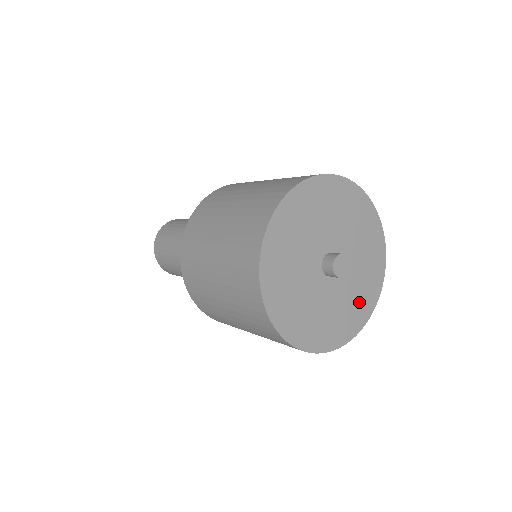
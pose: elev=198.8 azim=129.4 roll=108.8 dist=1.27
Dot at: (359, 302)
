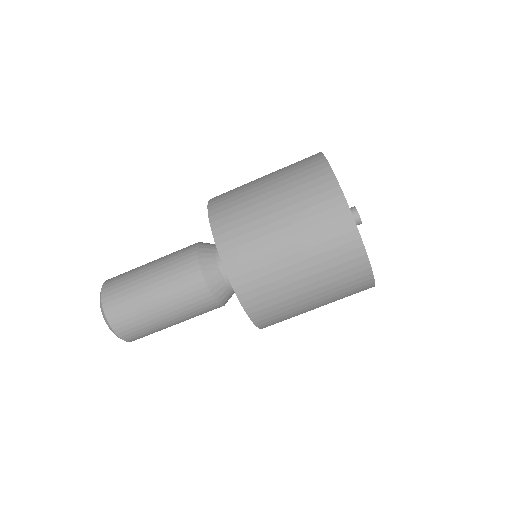
Dot at: occluded
